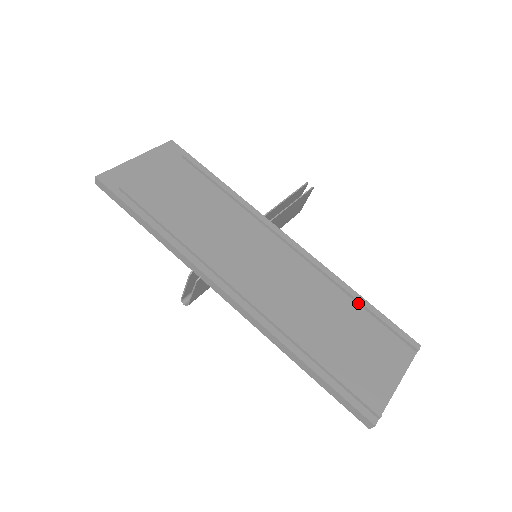
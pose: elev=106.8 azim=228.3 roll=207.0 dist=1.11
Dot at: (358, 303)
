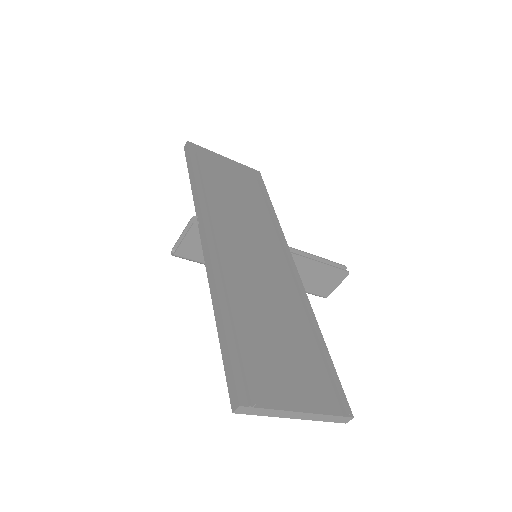
Dot at: (316, 339)
